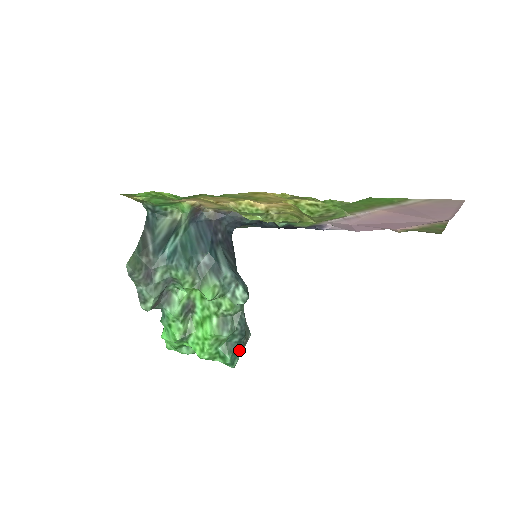
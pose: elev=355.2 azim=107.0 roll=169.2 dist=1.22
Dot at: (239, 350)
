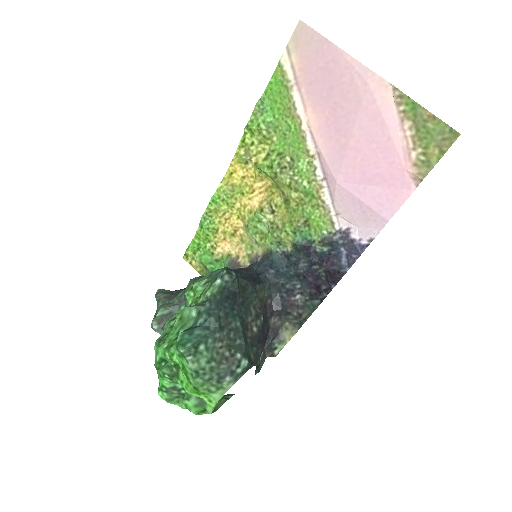
Dot at: (201, 337)
